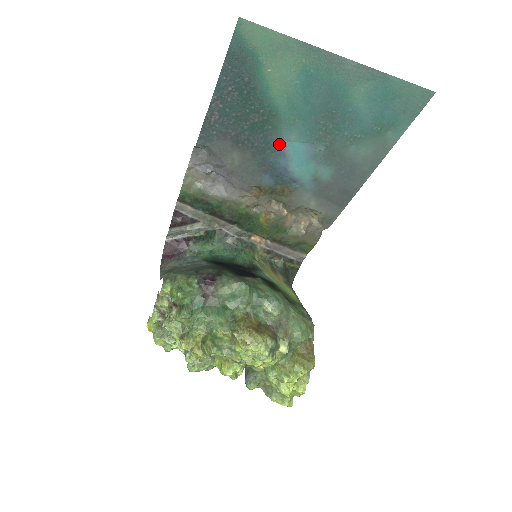
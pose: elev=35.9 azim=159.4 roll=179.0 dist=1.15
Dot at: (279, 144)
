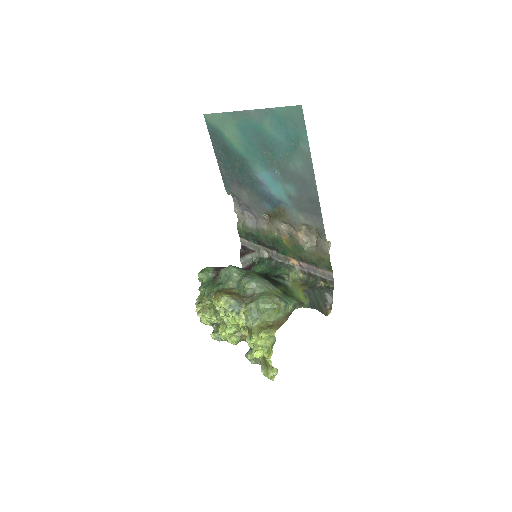
Dot at: (257, 177)
